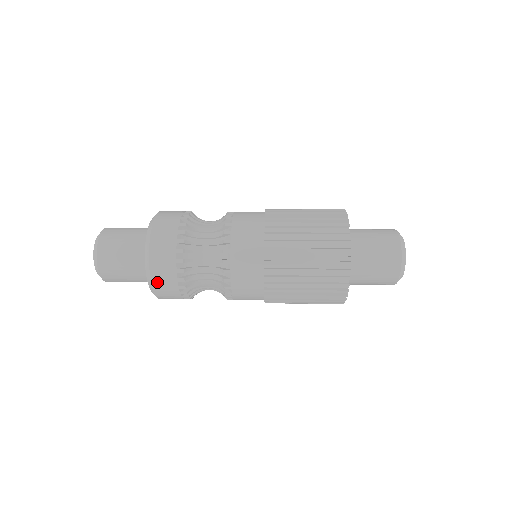
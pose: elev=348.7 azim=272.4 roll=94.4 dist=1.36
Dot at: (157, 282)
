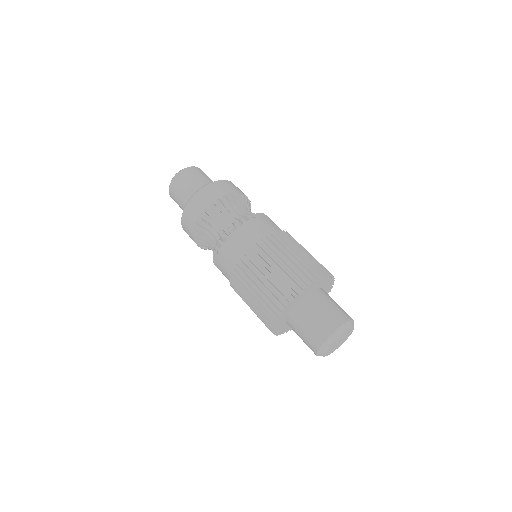
Dot at: (185, 231)
